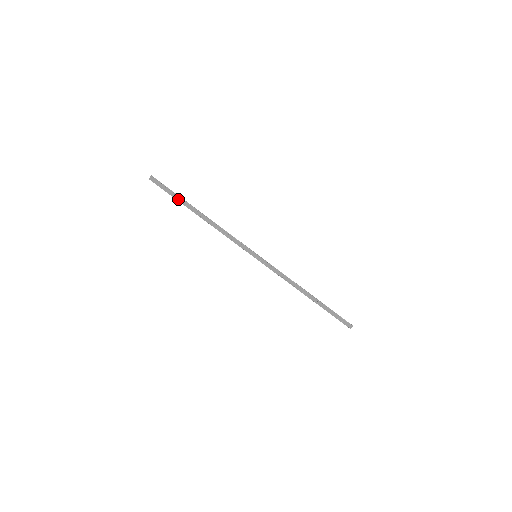
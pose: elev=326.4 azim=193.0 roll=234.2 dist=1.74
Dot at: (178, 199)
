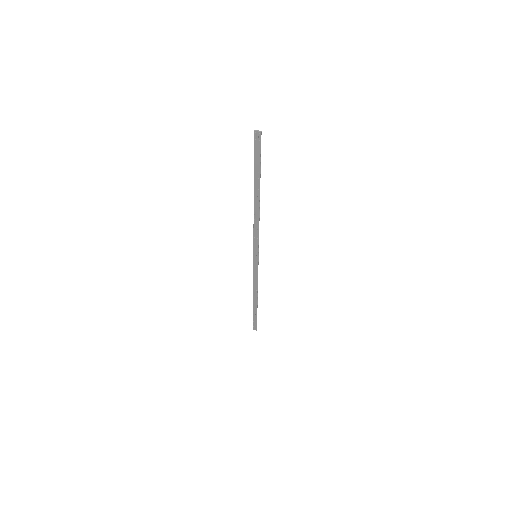
Dot at: (256, 171)
